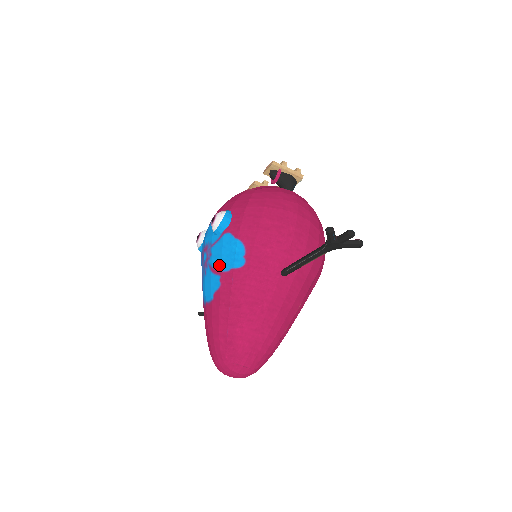
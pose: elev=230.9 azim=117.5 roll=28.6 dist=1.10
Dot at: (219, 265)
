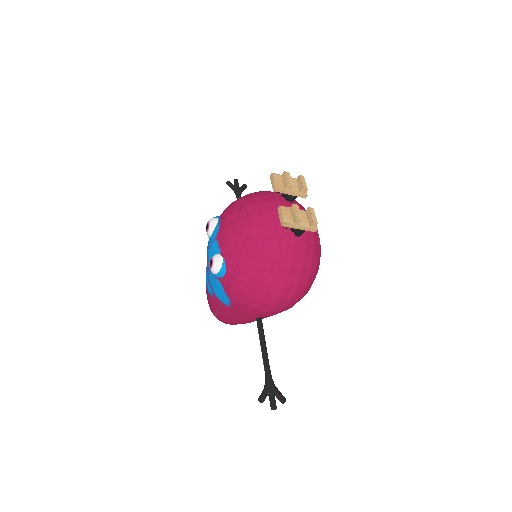
Dot at: (213, 288)
